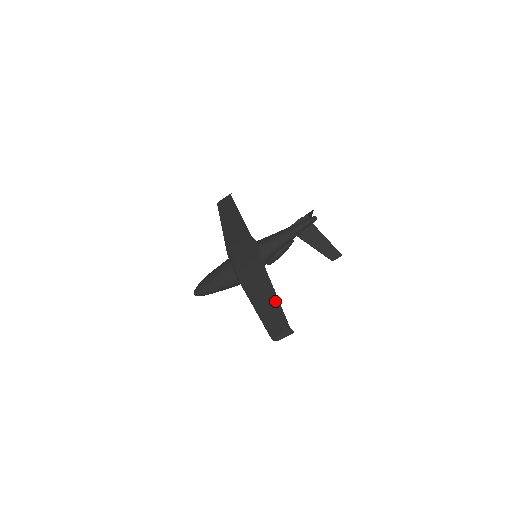
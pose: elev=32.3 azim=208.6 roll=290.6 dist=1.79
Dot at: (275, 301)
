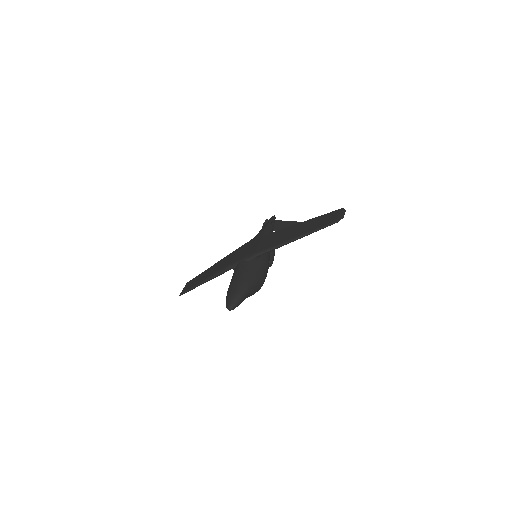
Dot at: (307, 222)
